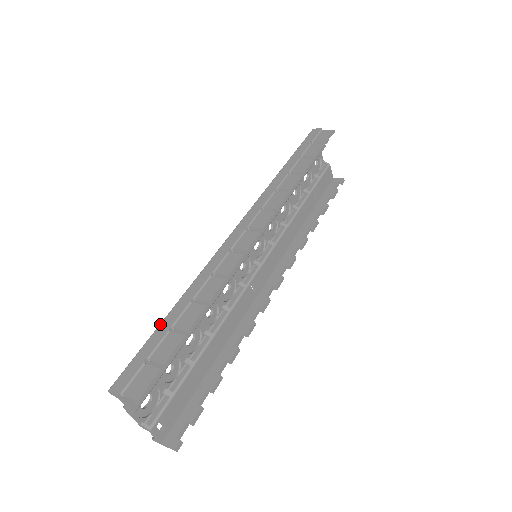
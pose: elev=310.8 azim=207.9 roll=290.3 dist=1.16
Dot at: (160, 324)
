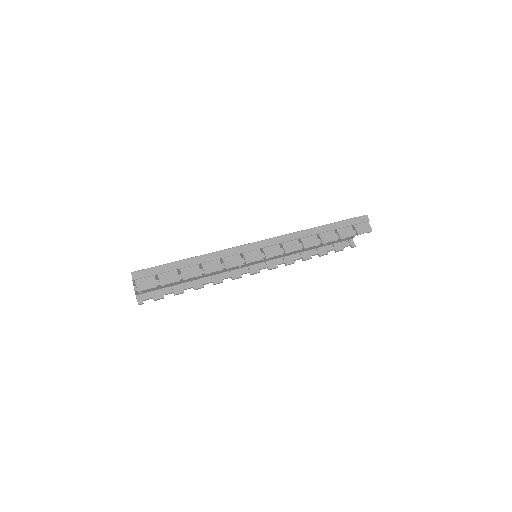
Dot at: (177, 261)
